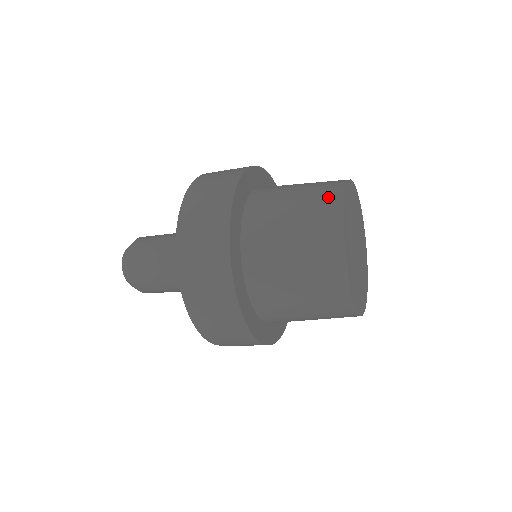
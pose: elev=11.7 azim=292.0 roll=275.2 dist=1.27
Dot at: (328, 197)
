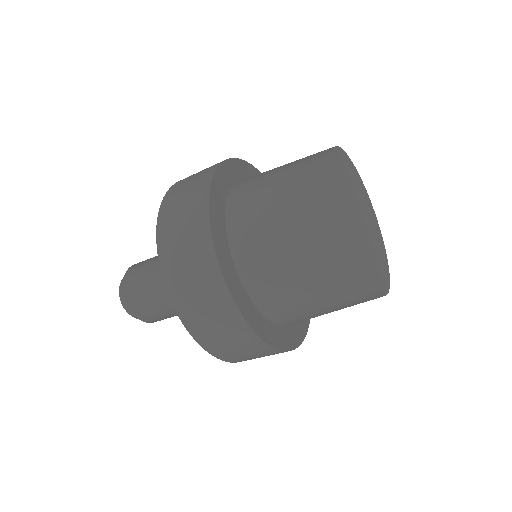
Dot at: occluded
